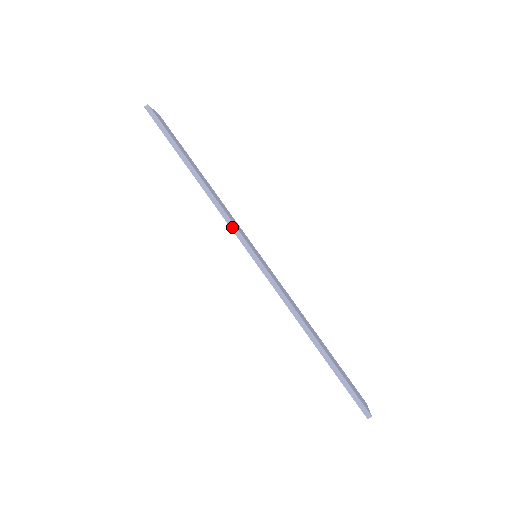
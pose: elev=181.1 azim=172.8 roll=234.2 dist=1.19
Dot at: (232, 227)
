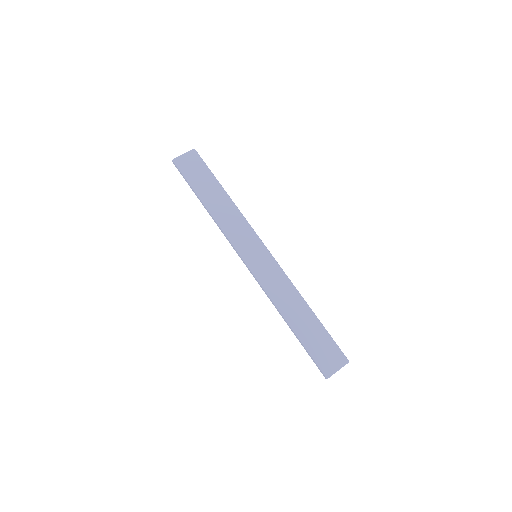
Dot at: (230, 243)
